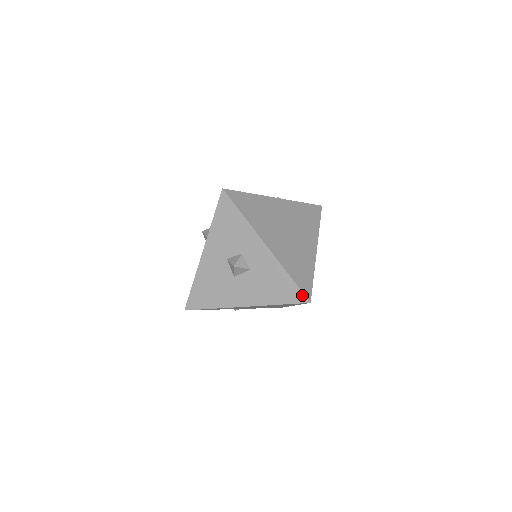
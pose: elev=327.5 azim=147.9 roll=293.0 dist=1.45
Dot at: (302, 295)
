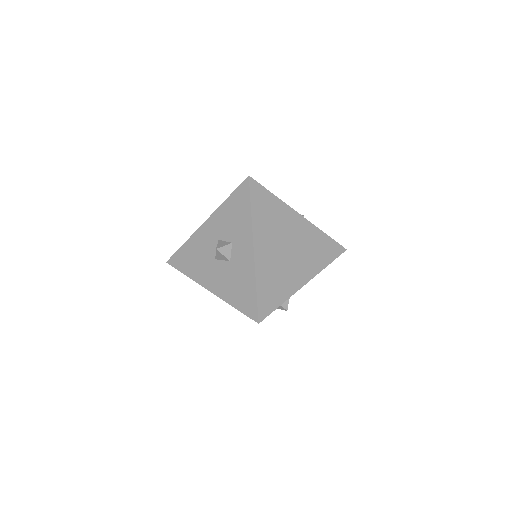
Dot at: (256, 312)
